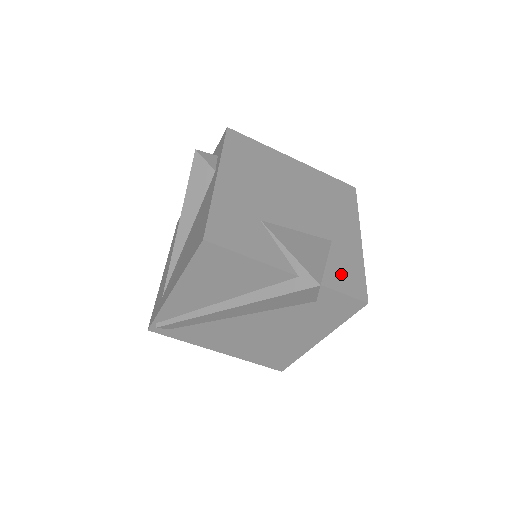
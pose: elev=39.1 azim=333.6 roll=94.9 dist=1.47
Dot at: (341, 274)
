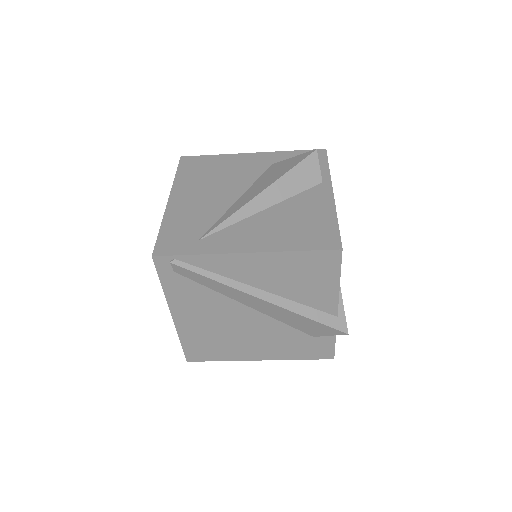
Dot at: occluded
